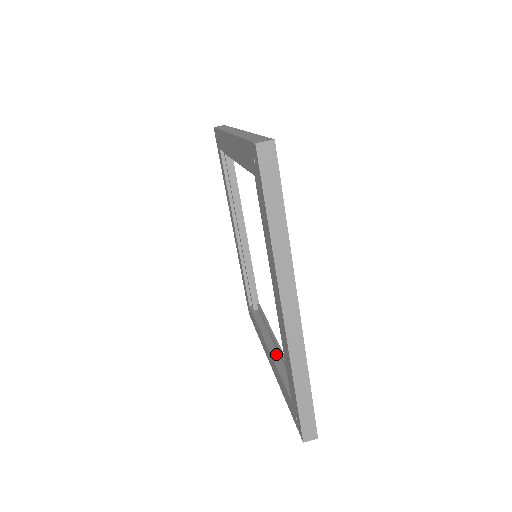
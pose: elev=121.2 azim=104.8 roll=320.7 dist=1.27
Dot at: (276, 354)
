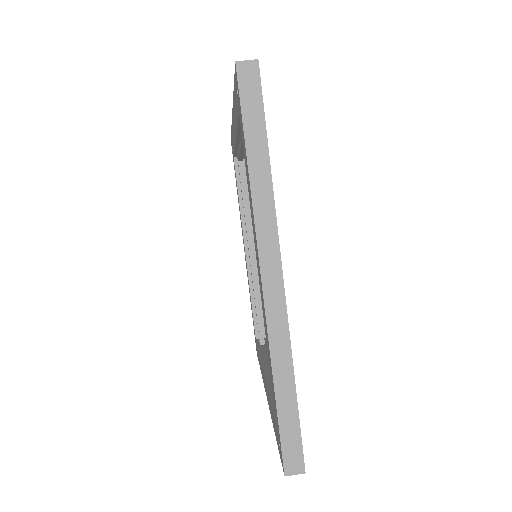
Dot at: occluded
